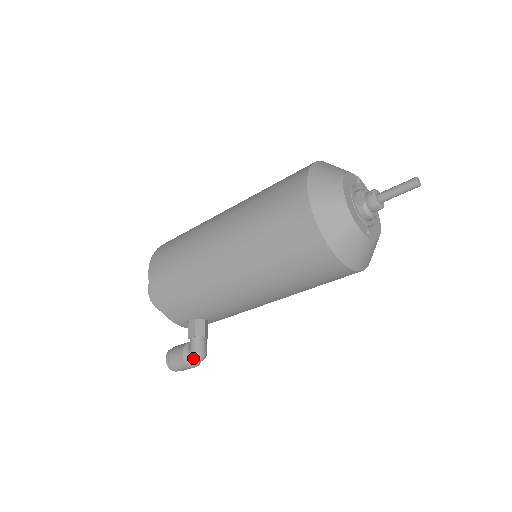
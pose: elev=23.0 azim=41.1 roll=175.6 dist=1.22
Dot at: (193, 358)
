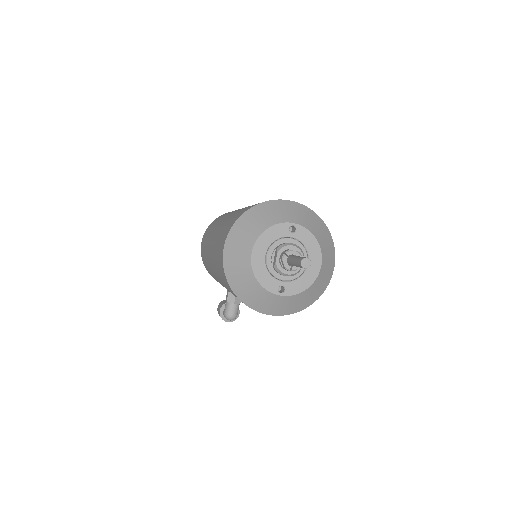
Dot at: (225, 317)
